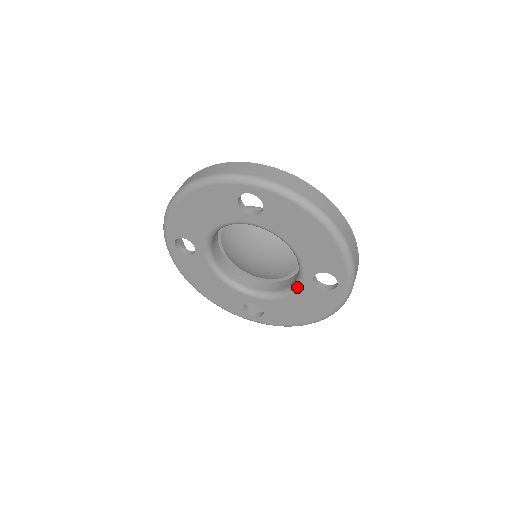
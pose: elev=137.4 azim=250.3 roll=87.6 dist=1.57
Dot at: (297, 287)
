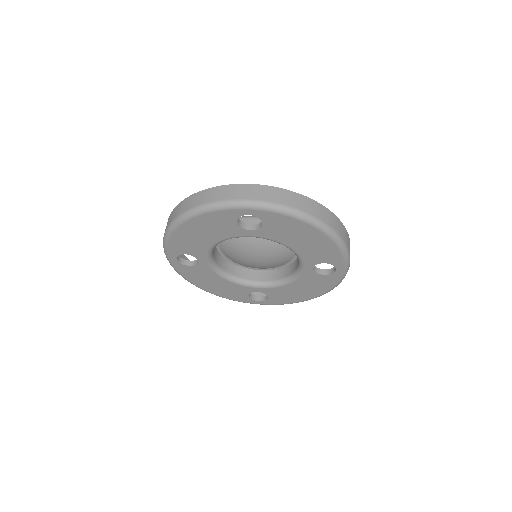
Dot at: (298, 276)
